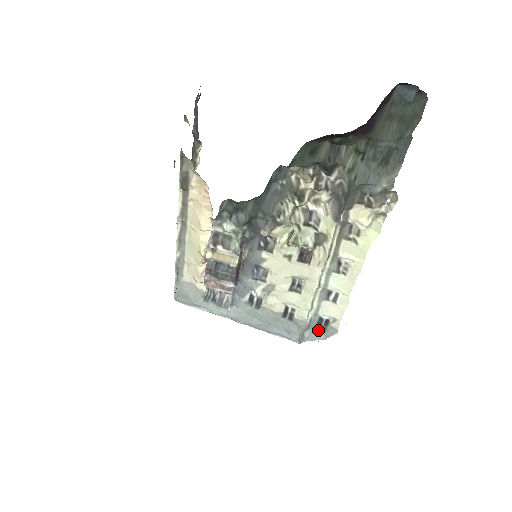
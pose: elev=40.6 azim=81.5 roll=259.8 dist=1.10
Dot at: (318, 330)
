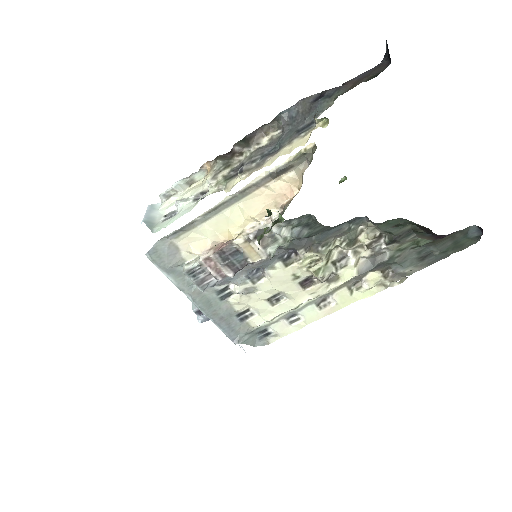
Dot at: (255, 337)
